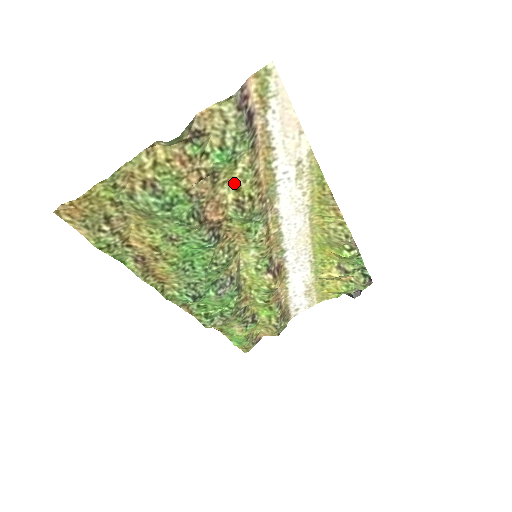
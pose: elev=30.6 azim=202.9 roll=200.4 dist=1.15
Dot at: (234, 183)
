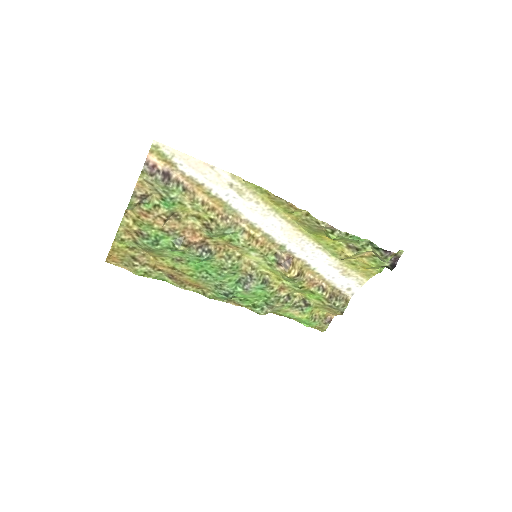
Dot at: (193, 214)
